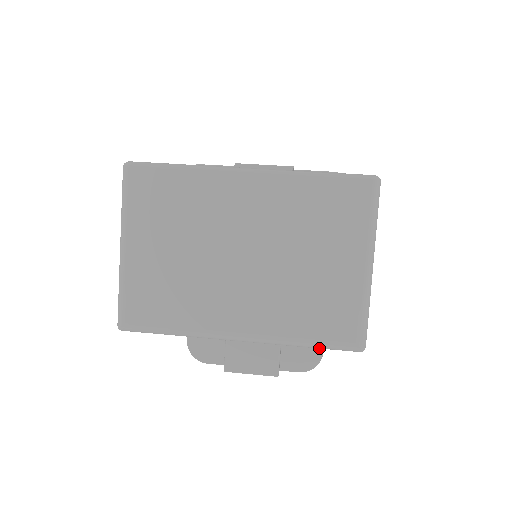
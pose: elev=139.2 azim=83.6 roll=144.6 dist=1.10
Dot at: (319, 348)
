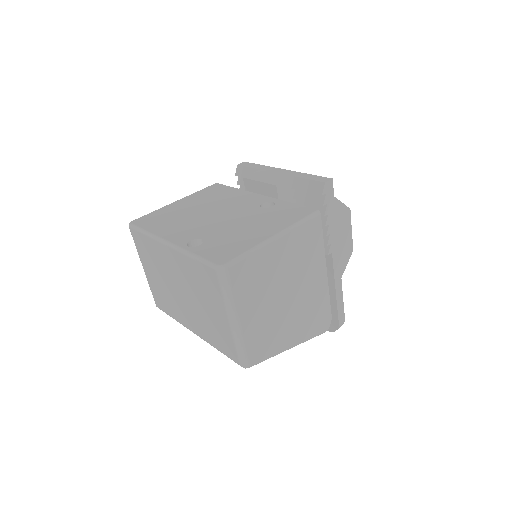
Dot at: occluded
